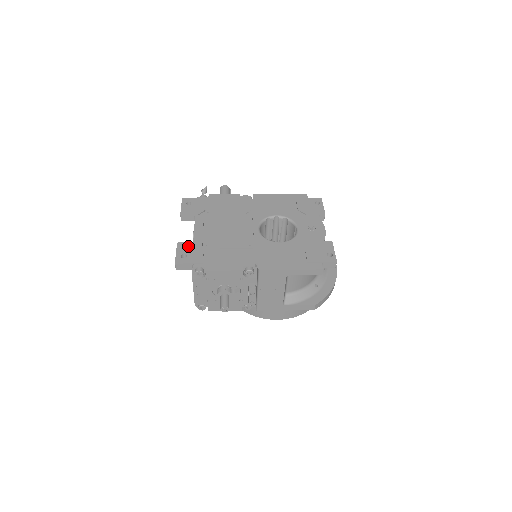
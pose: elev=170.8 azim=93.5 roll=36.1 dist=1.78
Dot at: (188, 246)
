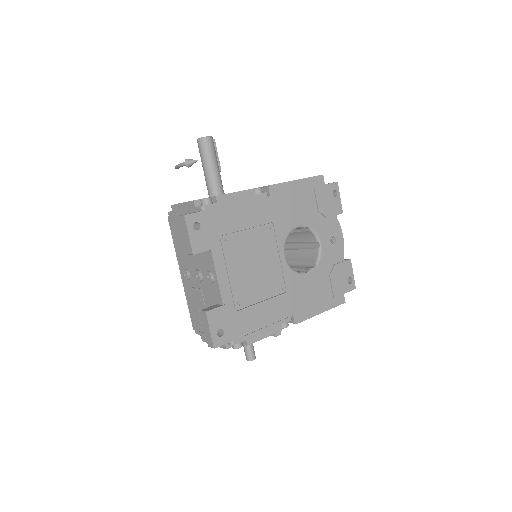
Dot at: (220, 314)
